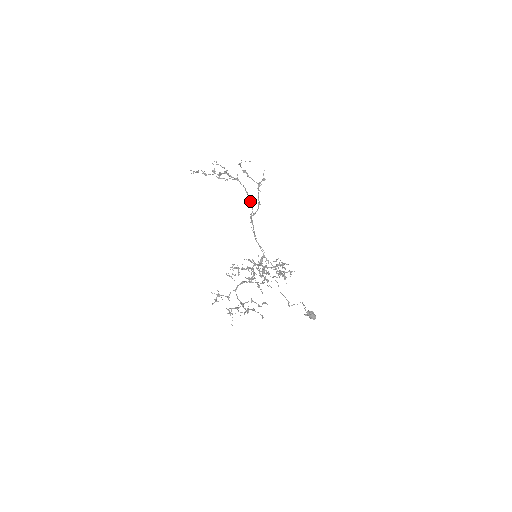
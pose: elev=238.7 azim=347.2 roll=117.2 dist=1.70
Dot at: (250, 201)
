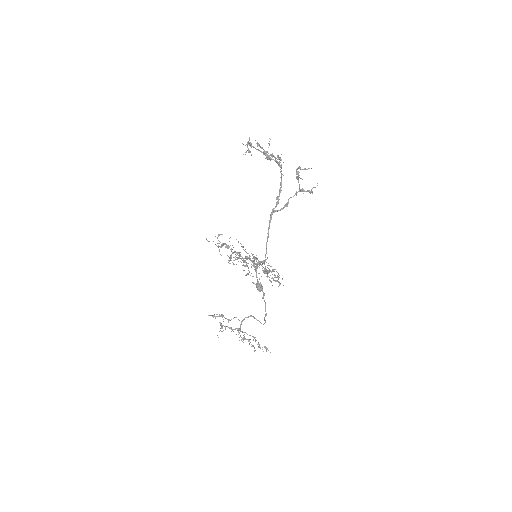
Dot at: (279, 196)
